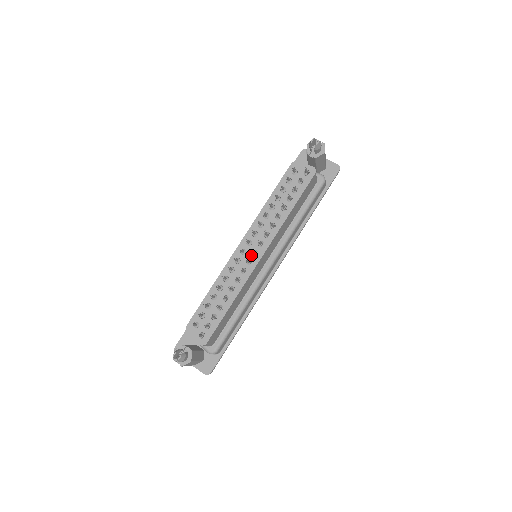
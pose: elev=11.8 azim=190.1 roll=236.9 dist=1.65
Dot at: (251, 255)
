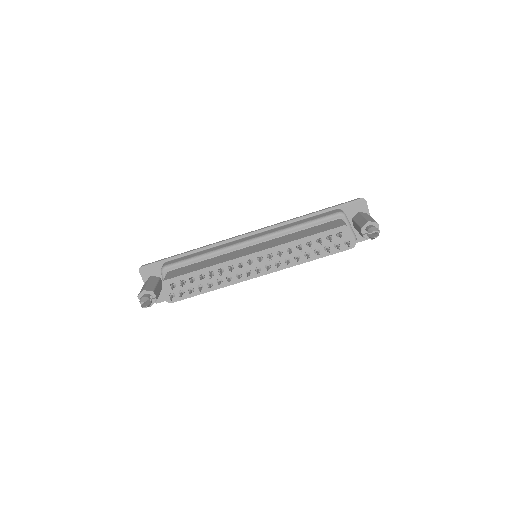
Dot at: (254, 269)
